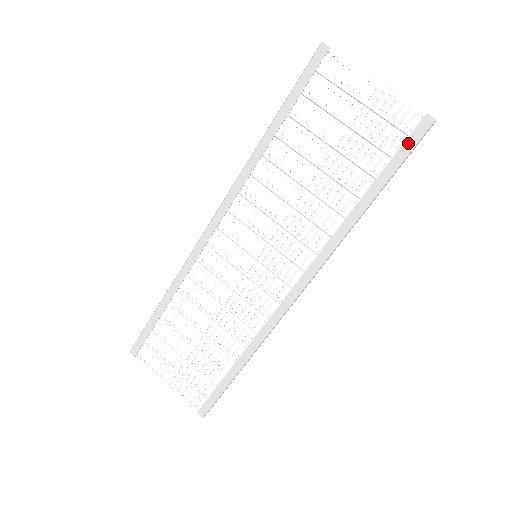
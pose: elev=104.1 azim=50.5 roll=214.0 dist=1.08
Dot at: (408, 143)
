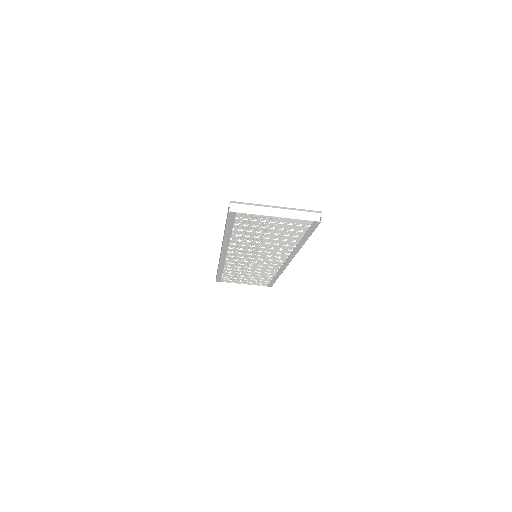
Dot at: (311, 229)
